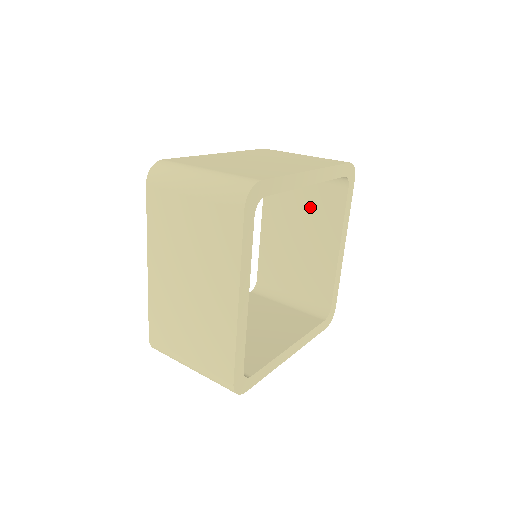
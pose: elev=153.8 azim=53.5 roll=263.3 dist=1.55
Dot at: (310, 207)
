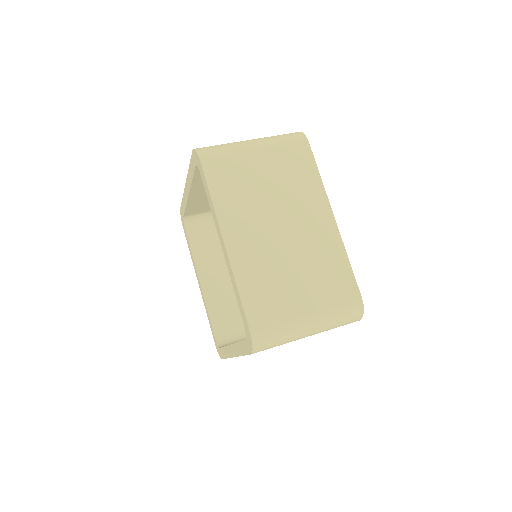
Dot at: occluded
